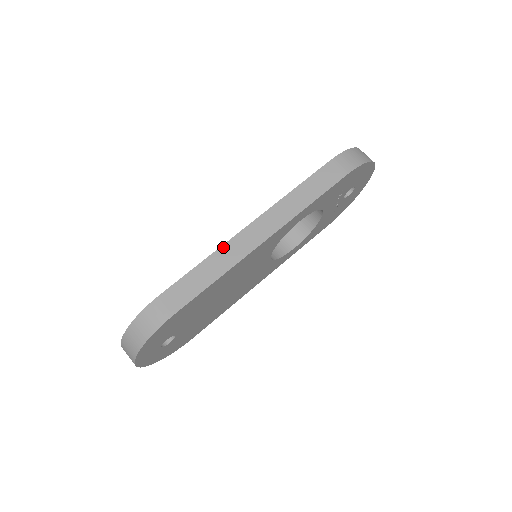
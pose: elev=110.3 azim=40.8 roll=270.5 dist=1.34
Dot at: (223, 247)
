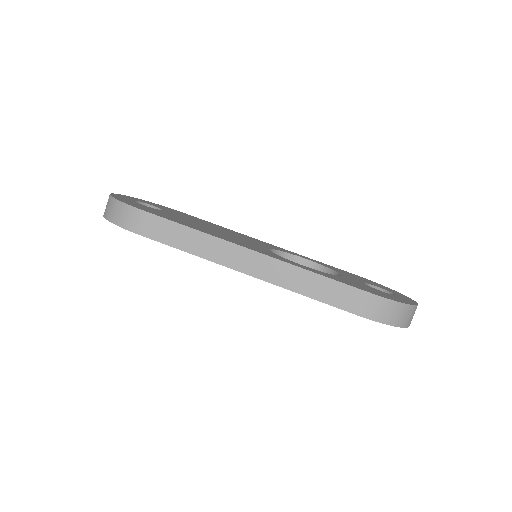
Dot at: (218, 240)
